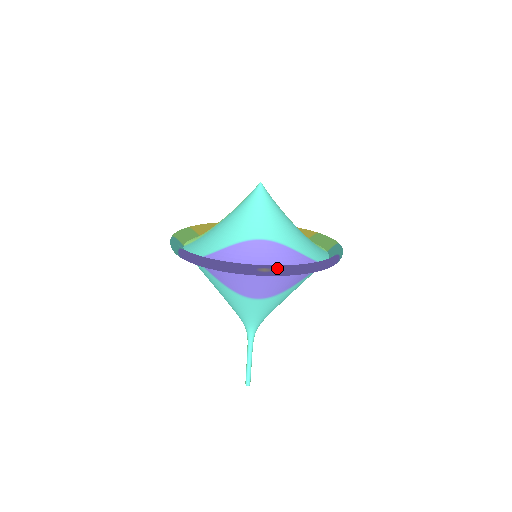
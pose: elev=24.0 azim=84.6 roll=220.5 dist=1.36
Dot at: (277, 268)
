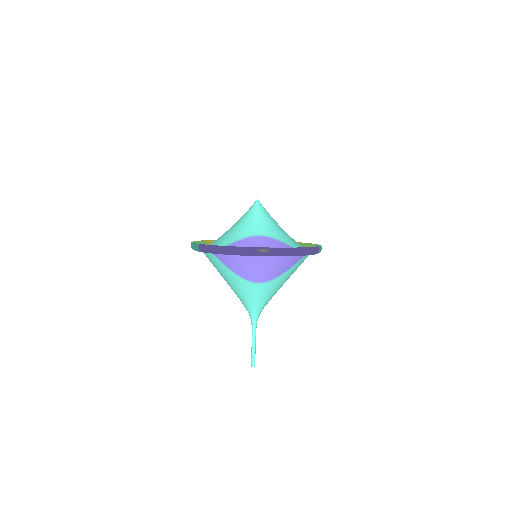
Dot at: (273, 249)
